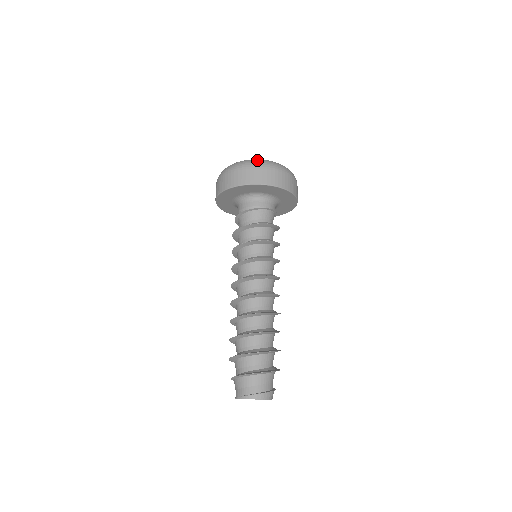
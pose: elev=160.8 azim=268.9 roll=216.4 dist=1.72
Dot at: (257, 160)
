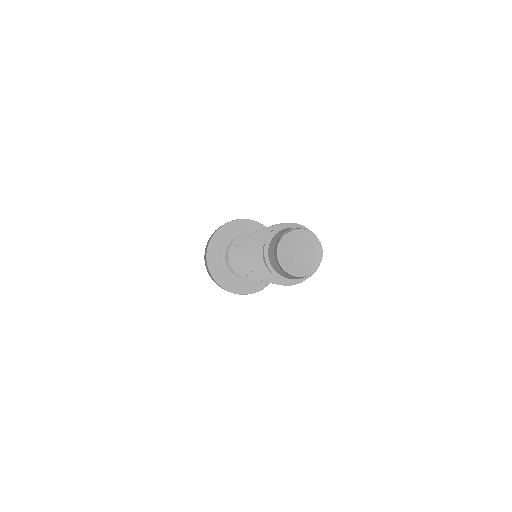
Dot at: occluded
